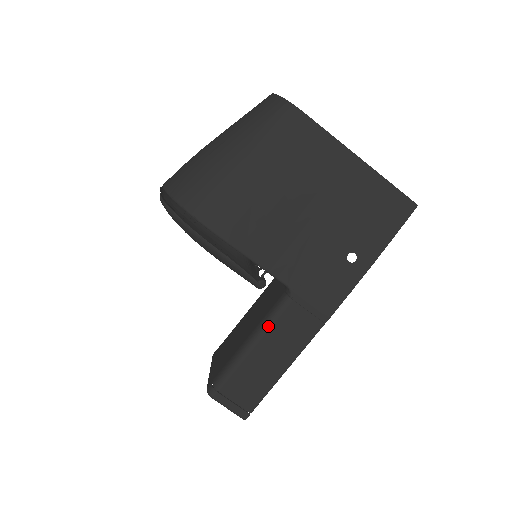
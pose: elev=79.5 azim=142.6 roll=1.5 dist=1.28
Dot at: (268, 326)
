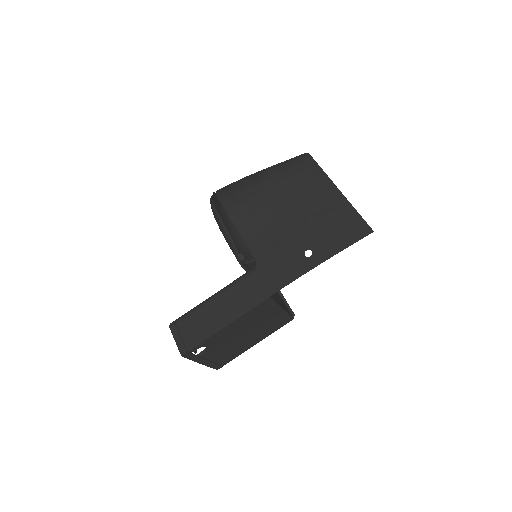
Dot at: (230, 285)
